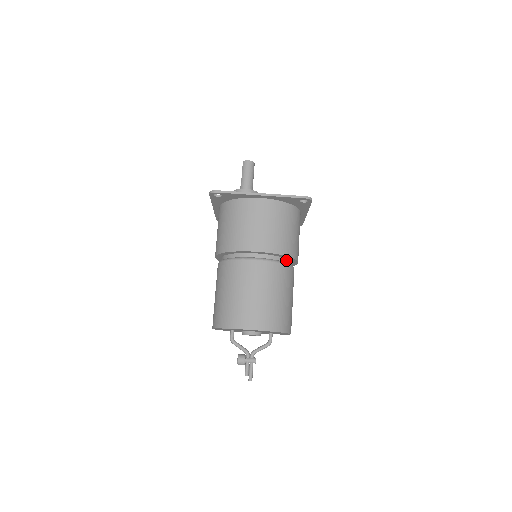
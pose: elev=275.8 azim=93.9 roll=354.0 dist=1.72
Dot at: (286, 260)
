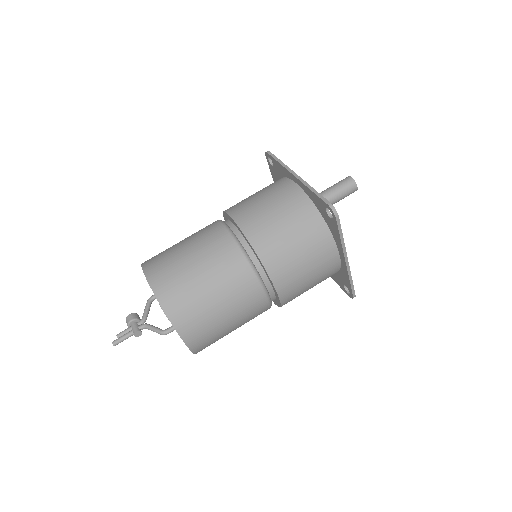
Dot at: (259, 265)
